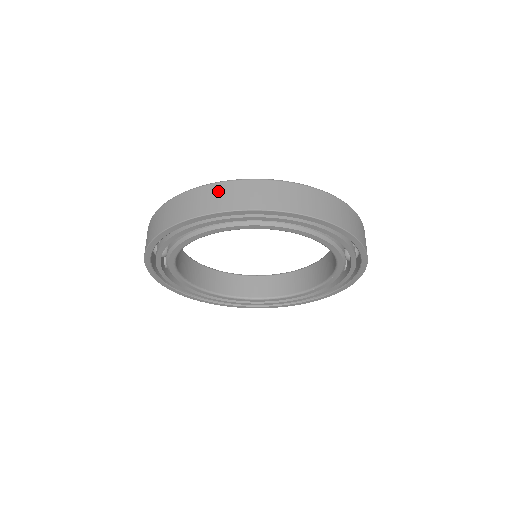
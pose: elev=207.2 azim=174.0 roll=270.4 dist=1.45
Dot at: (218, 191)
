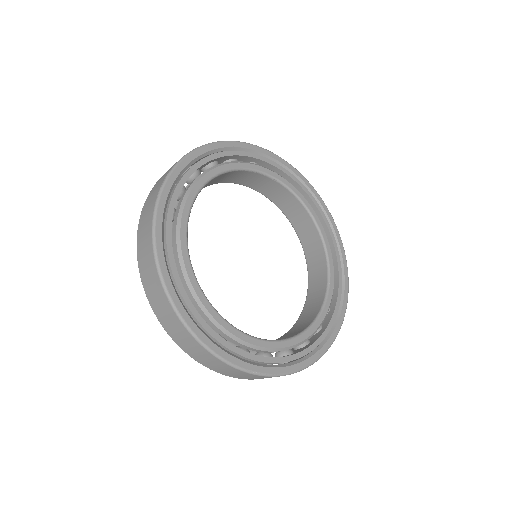
Dot at: (154, 282)
